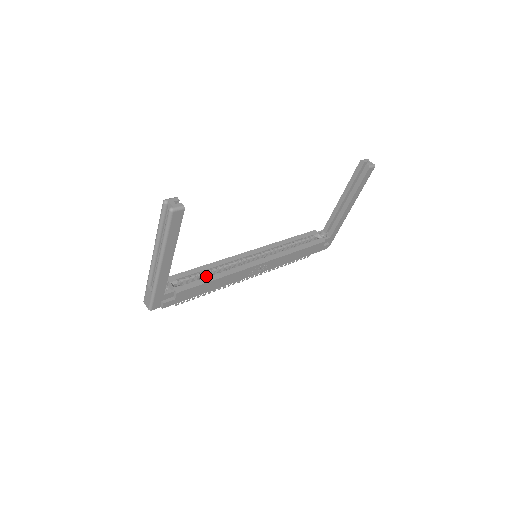
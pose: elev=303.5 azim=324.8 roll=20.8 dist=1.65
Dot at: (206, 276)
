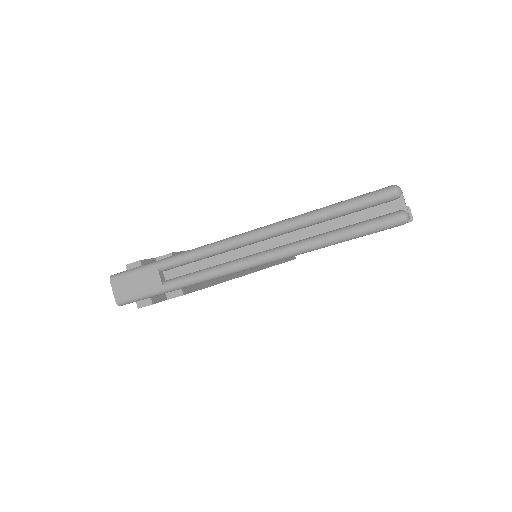
Dot at: occluded
